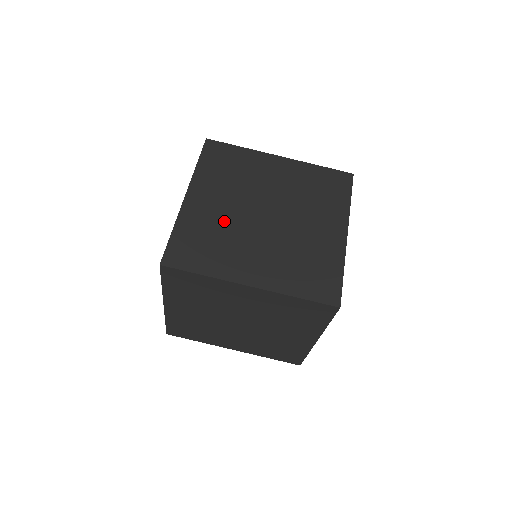
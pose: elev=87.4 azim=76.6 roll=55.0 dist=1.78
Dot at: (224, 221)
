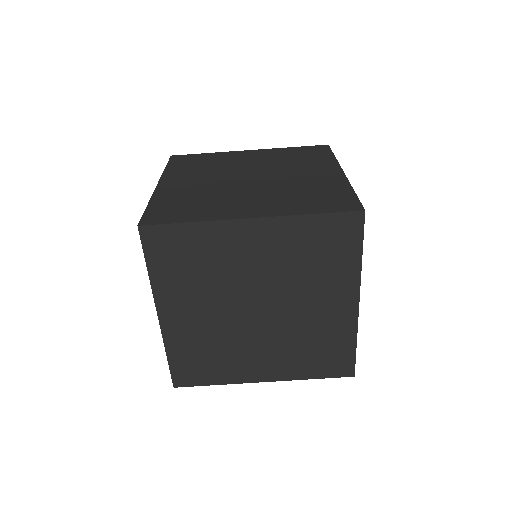
Dot at: (214, 331)
